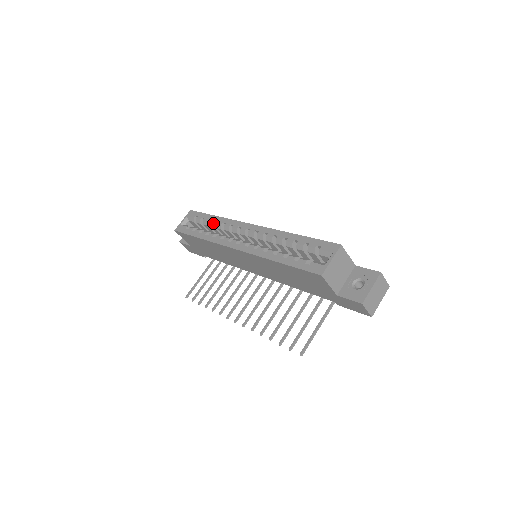
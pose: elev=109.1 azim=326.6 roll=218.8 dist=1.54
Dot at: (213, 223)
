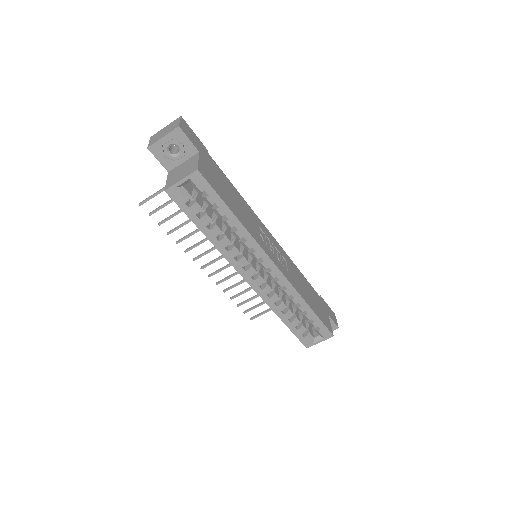
Dot at: (230, 227)
